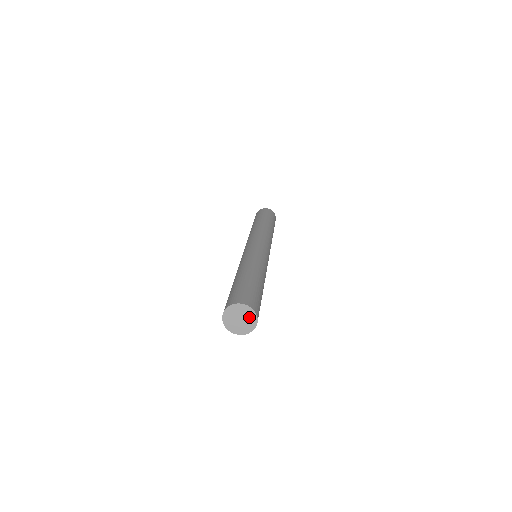
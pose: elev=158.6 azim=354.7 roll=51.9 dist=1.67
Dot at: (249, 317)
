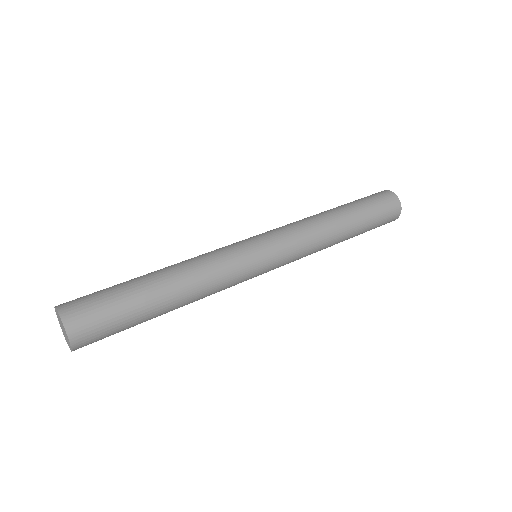
Dot at: (67, 337)
